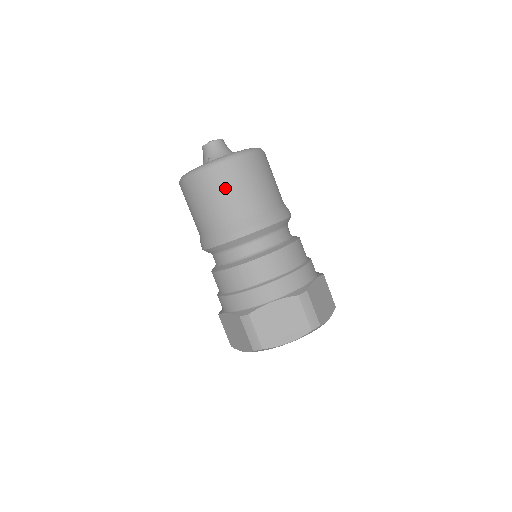
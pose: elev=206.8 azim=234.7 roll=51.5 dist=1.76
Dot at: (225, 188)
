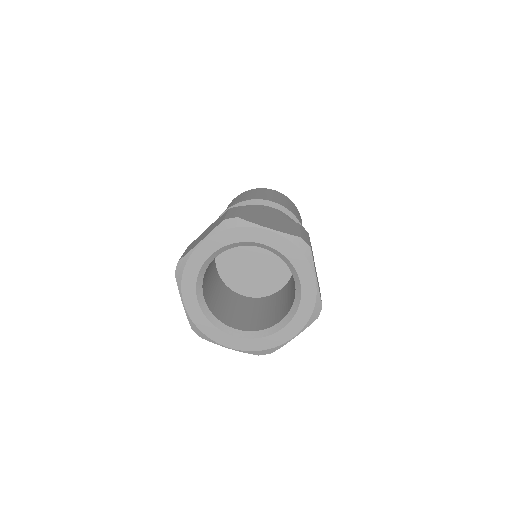
Dot at: (271, 193)
